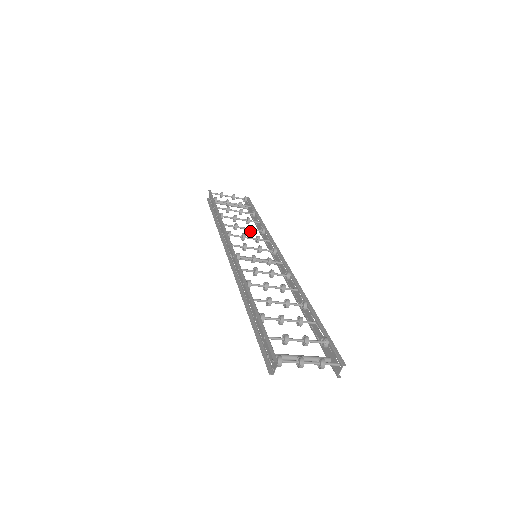
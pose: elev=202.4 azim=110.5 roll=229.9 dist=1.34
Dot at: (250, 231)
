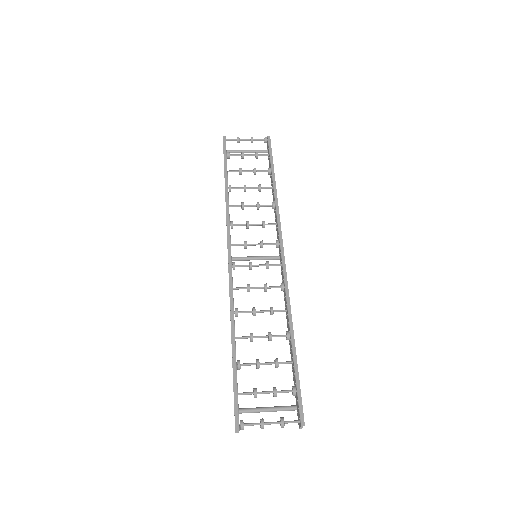
Dot at: (258, 209)
